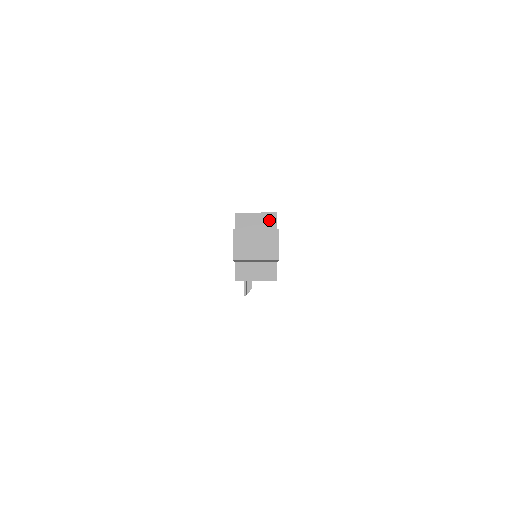
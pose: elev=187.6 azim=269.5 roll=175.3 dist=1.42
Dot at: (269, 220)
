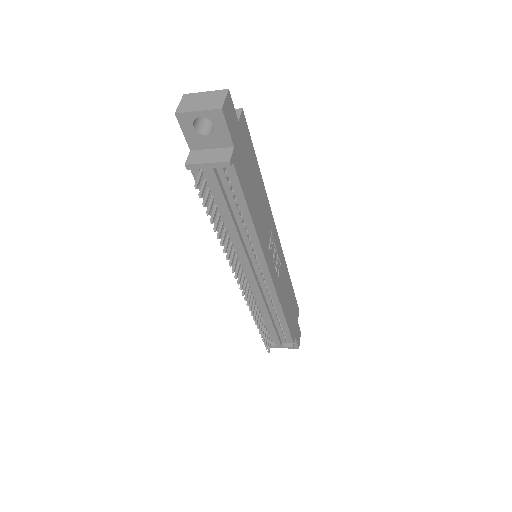
Dot at: occluded
